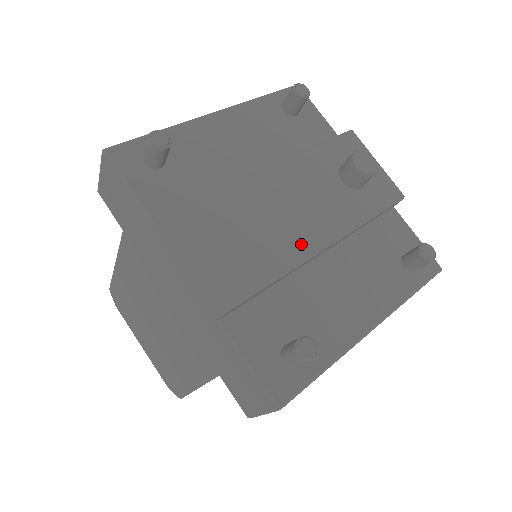
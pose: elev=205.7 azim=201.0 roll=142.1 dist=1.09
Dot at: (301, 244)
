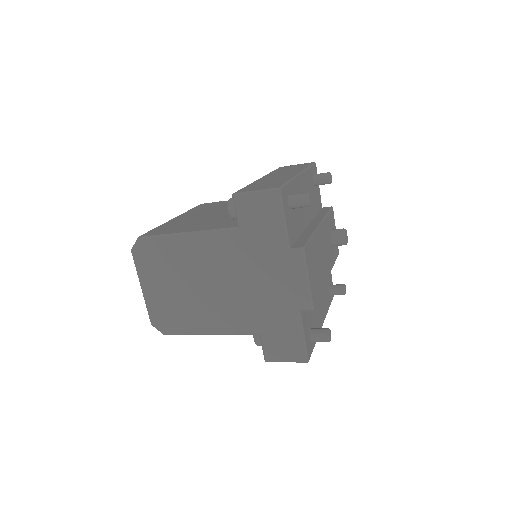
Dot at: (325, 276)
